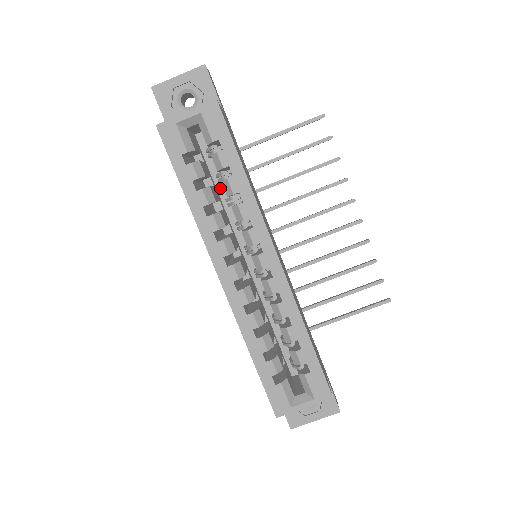
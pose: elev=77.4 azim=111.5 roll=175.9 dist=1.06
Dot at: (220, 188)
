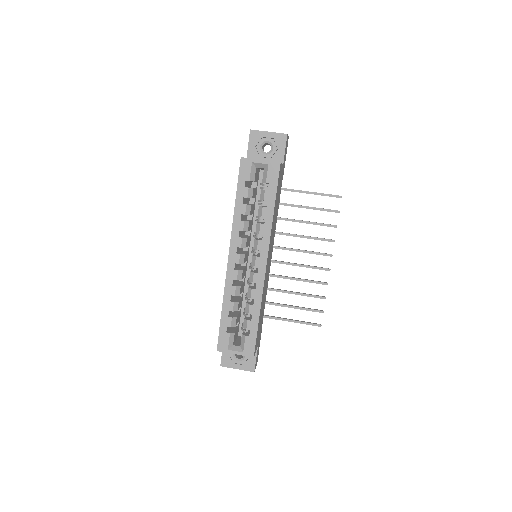
Dot at: (257, 207)
